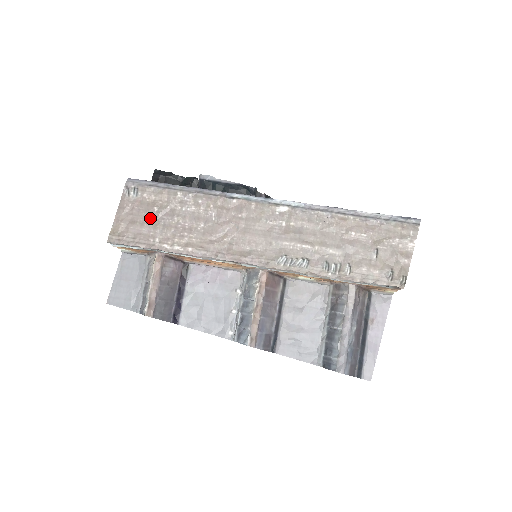
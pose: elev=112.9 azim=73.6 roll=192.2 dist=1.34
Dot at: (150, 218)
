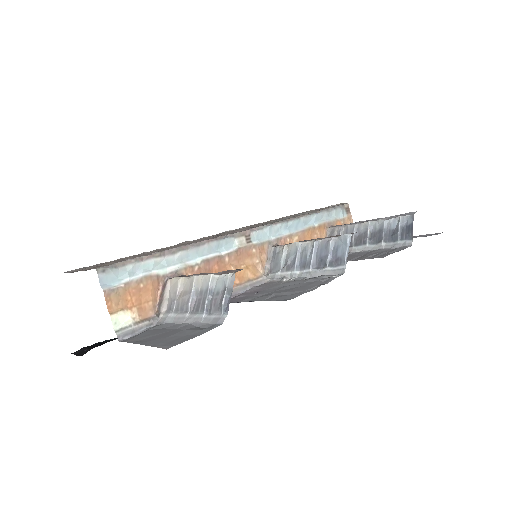
Dot at: occluded
